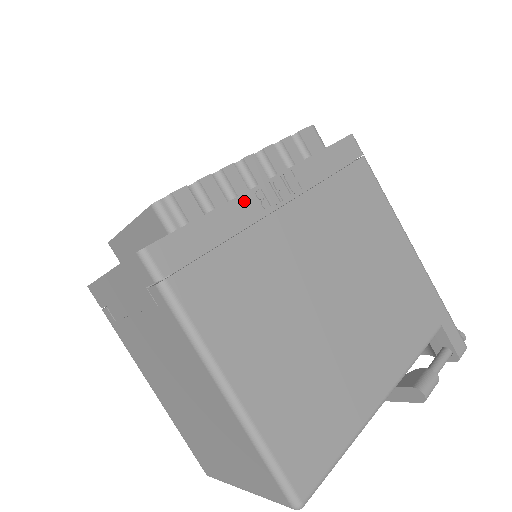
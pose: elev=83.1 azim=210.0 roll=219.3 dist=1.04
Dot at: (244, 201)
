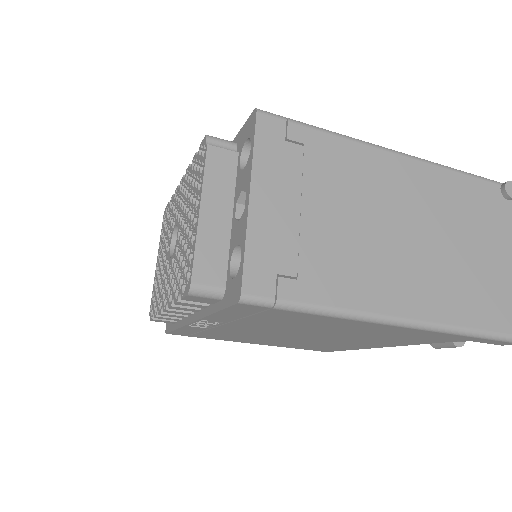
Dot at: (189, 327)
